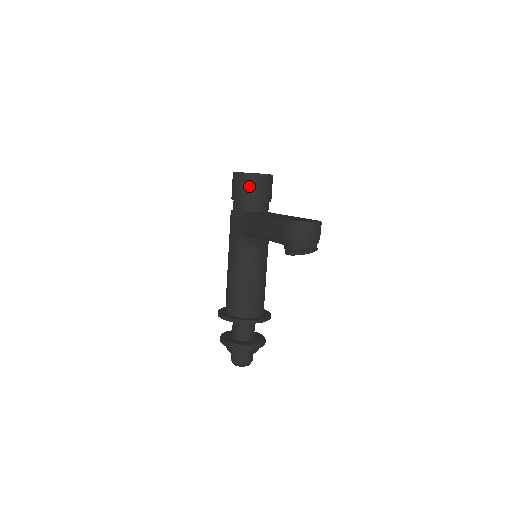
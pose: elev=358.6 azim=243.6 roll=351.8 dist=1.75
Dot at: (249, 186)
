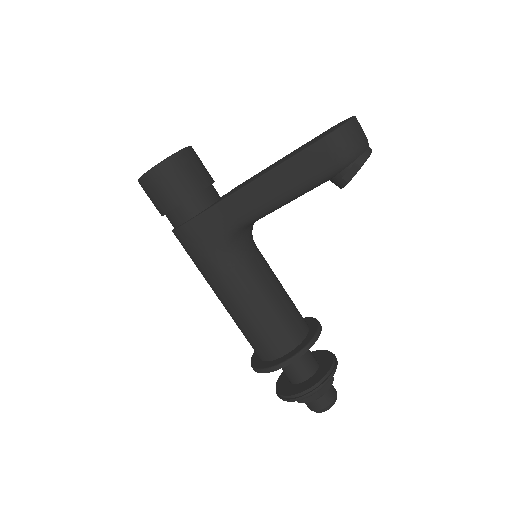
Dot at: (187, 171)
